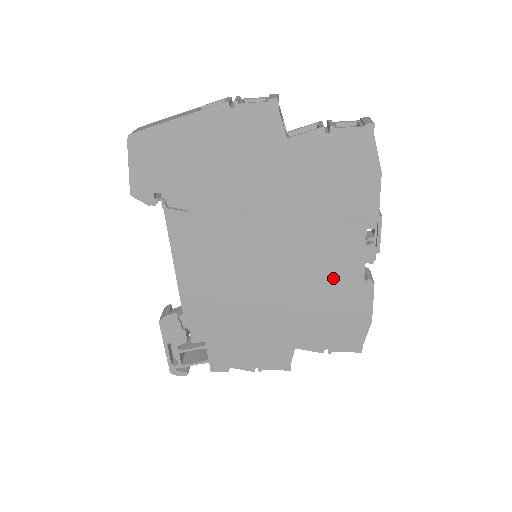
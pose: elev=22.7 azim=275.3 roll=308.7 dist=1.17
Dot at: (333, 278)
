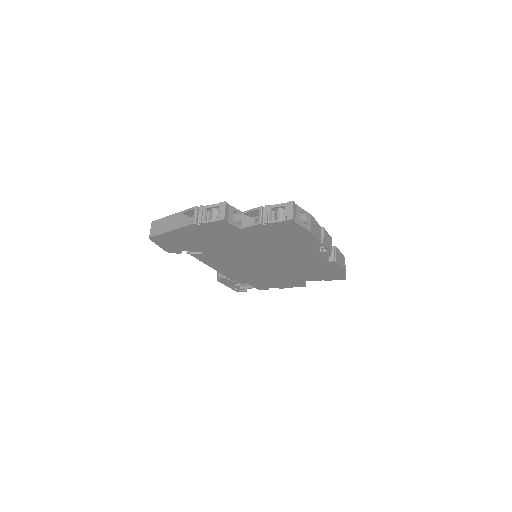
Dot at: (308, 262)
